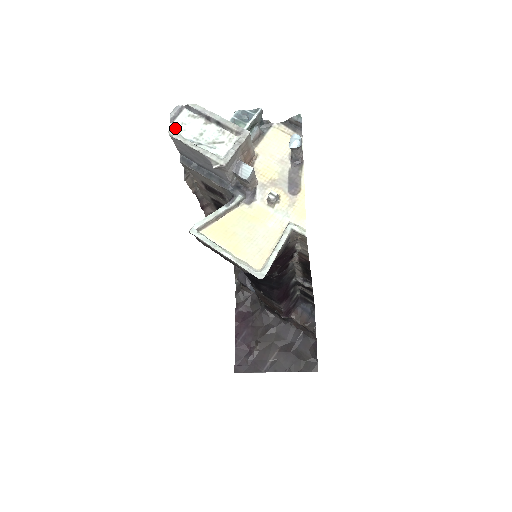
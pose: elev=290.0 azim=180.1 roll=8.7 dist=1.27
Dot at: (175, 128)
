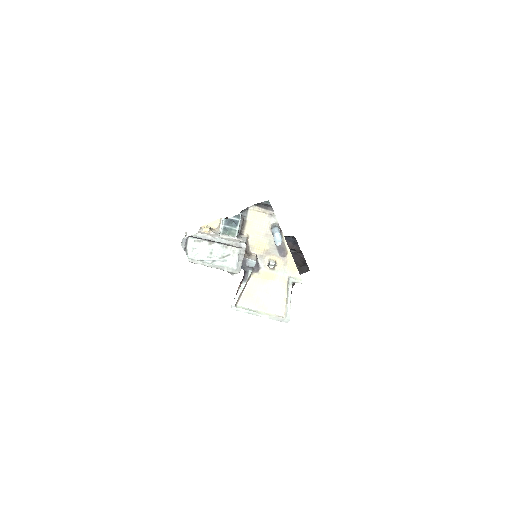
Dot at: (190, 254)
